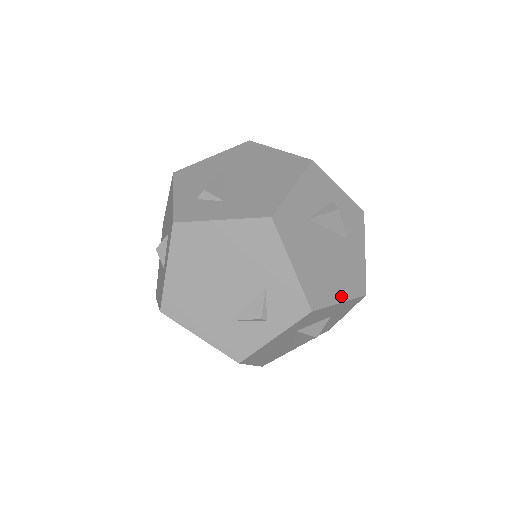
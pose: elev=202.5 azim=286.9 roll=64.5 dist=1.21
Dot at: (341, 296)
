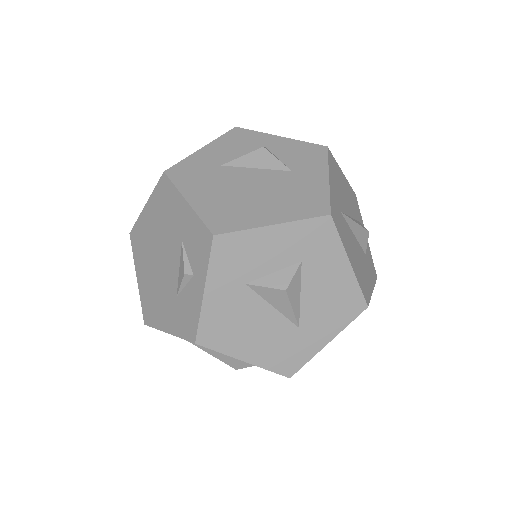
Dot at: (274, 219)
